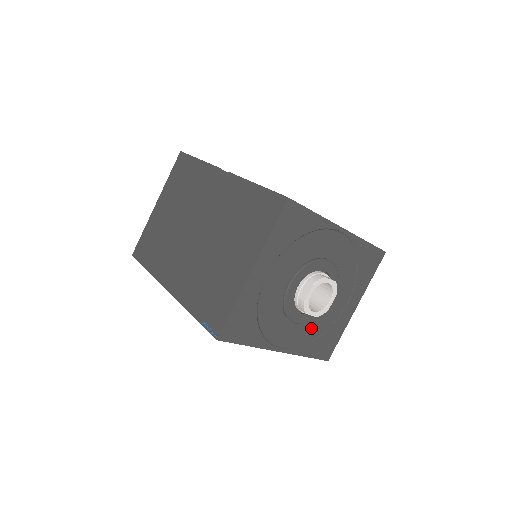
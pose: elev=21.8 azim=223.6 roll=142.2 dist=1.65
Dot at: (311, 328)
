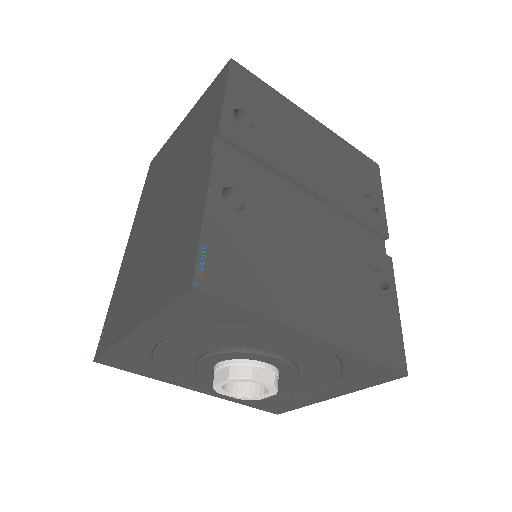
Dot at: occluded
